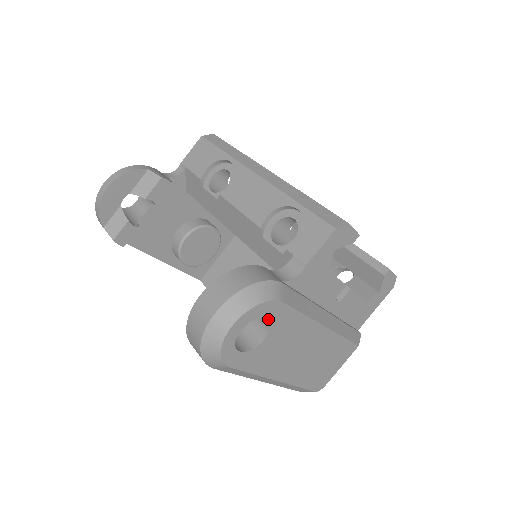
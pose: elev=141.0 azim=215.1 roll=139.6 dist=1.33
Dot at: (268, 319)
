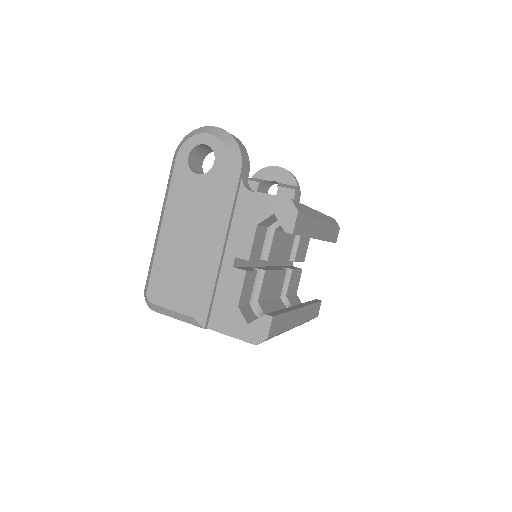
Dot at: (214, 164)
